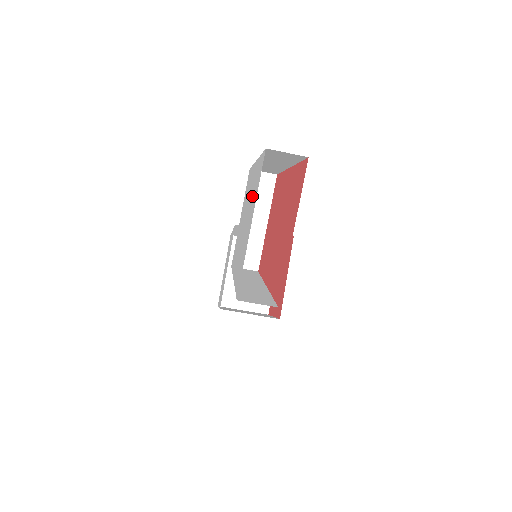
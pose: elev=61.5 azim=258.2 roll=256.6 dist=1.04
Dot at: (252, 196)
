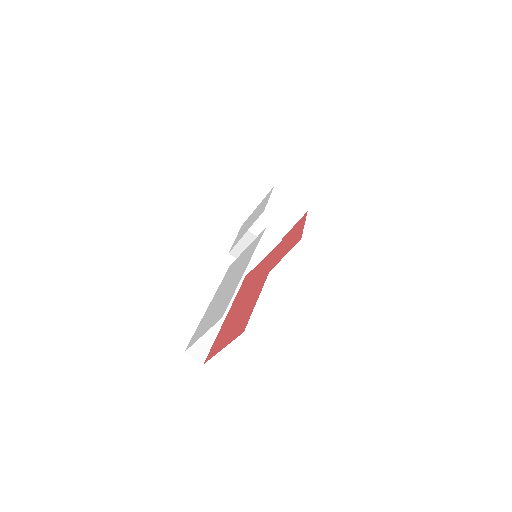
Dot at: (223, 303)
